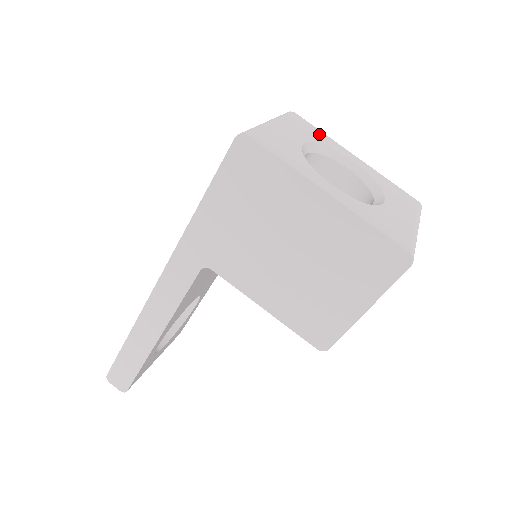
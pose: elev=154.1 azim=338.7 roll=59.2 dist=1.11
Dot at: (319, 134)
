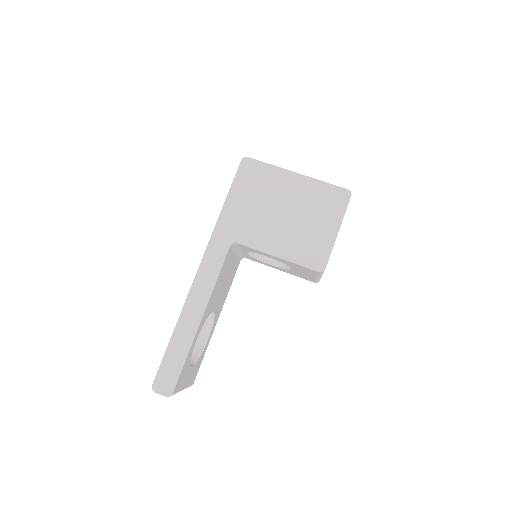
Dot at: occluded
